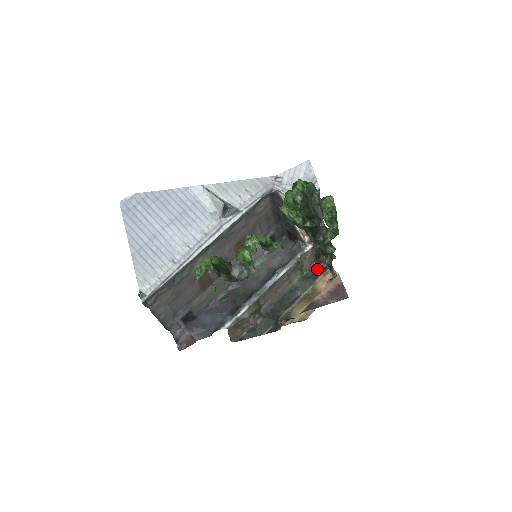
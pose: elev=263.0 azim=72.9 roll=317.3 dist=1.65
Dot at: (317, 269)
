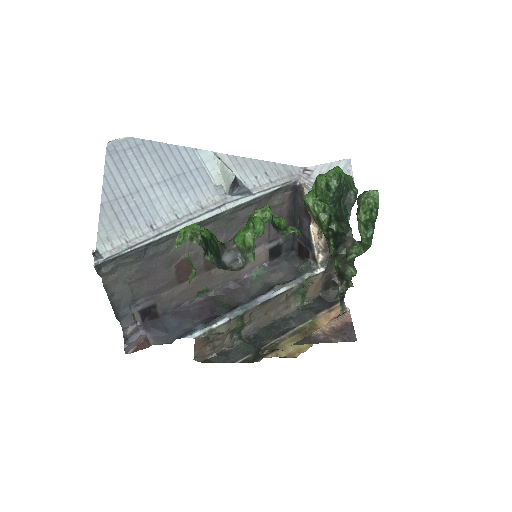
Dot at: (322, 302)
